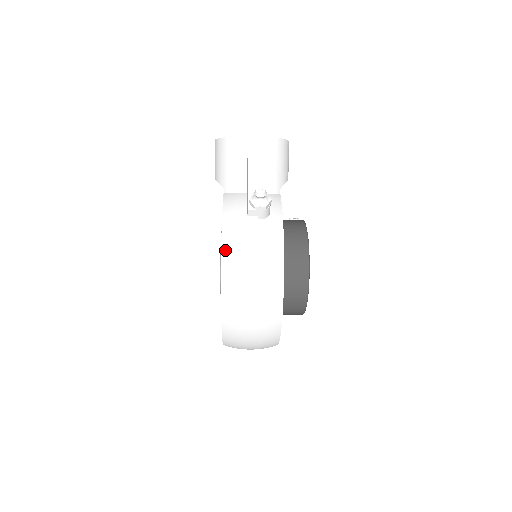
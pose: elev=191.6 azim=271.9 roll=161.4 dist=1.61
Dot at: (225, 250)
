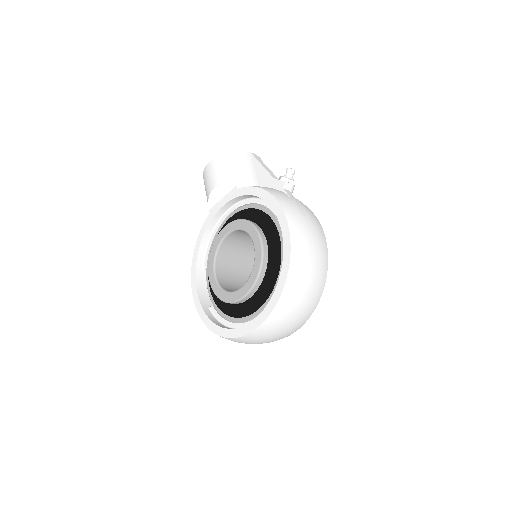
Dot at: (282, 202)
